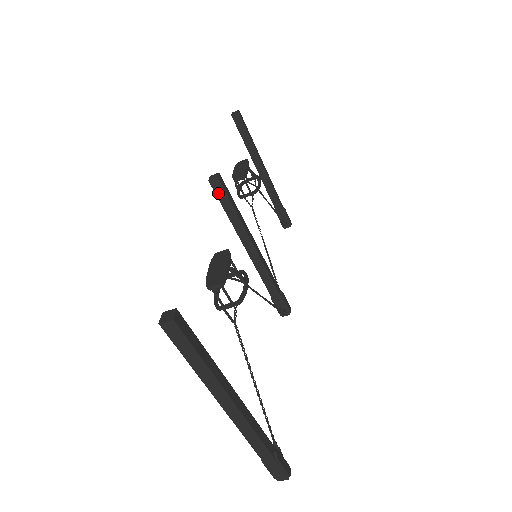
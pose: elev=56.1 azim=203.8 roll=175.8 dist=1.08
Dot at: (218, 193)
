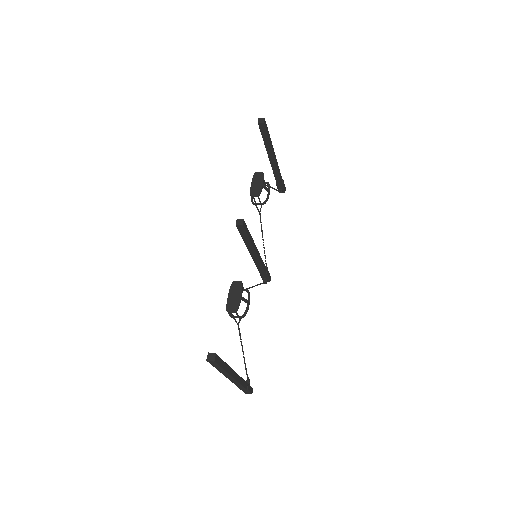
Dot at: (240, 231)
